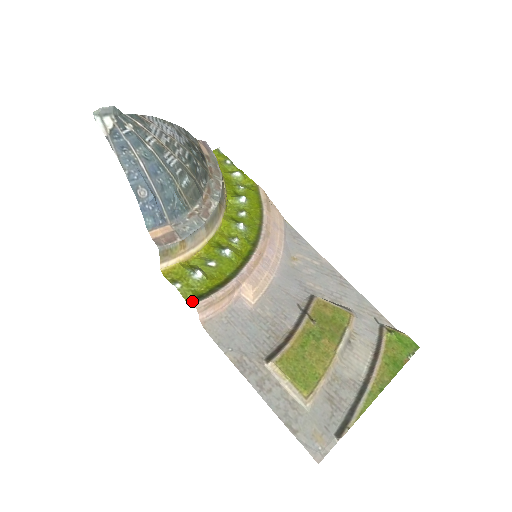
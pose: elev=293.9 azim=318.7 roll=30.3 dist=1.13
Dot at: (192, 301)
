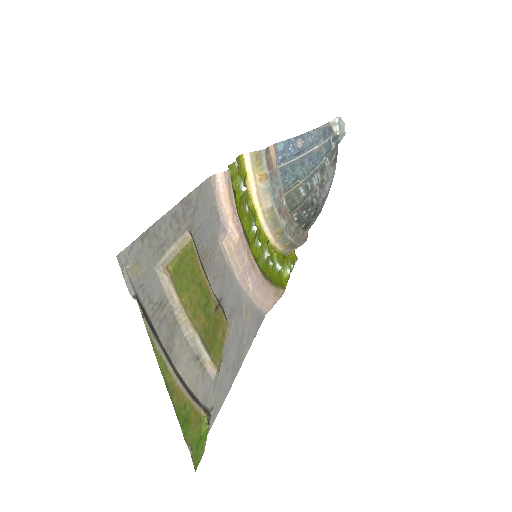
Dot at: (230, 171)
